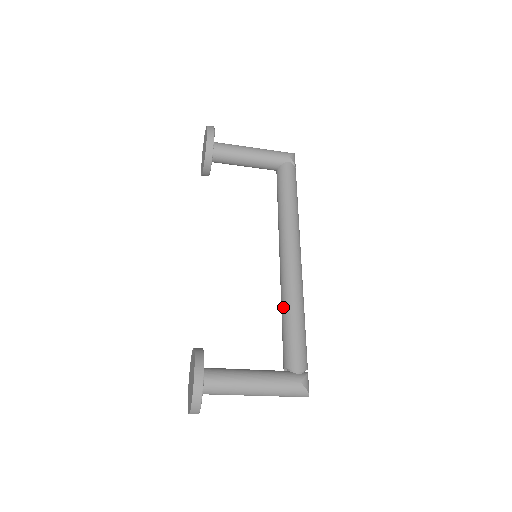
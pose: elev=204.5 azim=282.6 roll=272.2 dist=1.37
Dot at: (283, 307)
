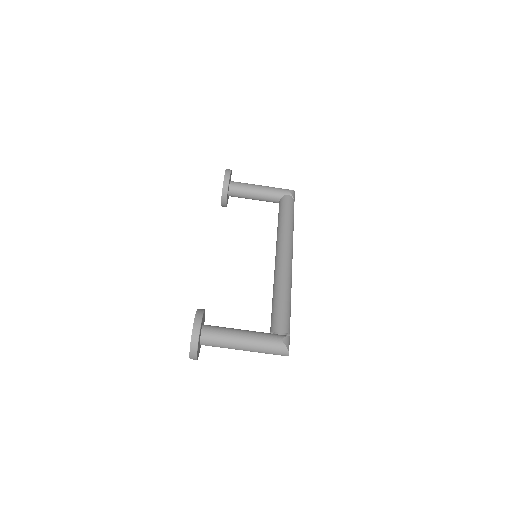
Dot at: (274, 290)
